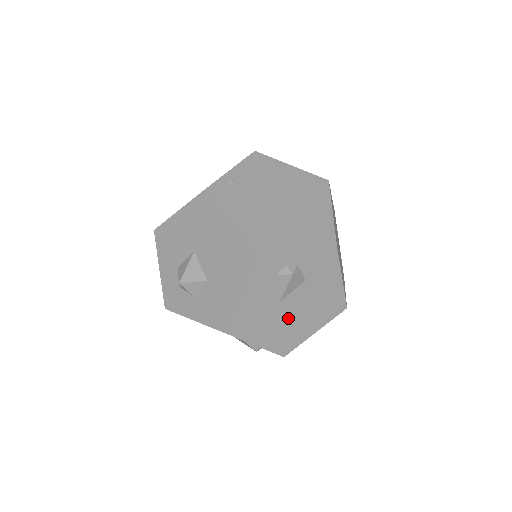
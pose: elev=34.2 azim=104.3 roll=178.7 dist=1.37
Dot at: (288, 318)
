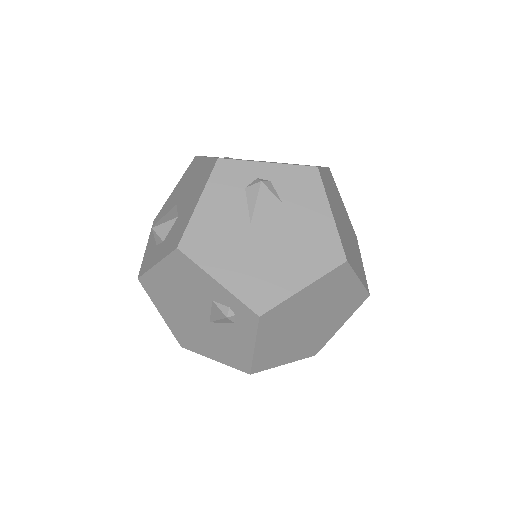
Dot at: (262, 252)
